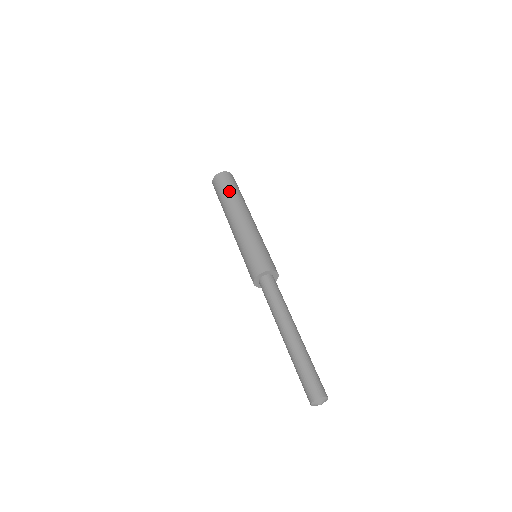
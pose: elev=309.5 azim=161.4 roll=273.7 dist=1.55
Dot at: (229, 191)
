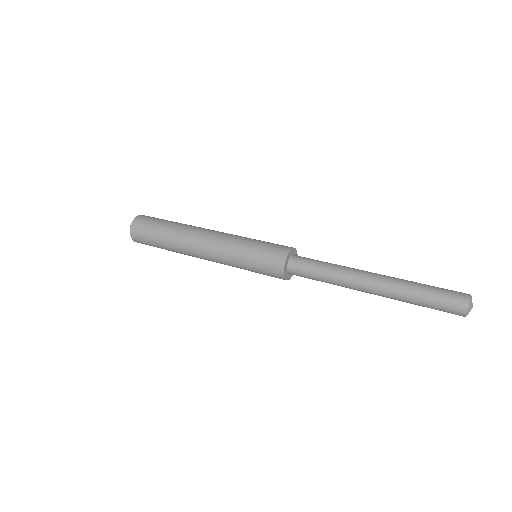
Dot at: (165, 224)
